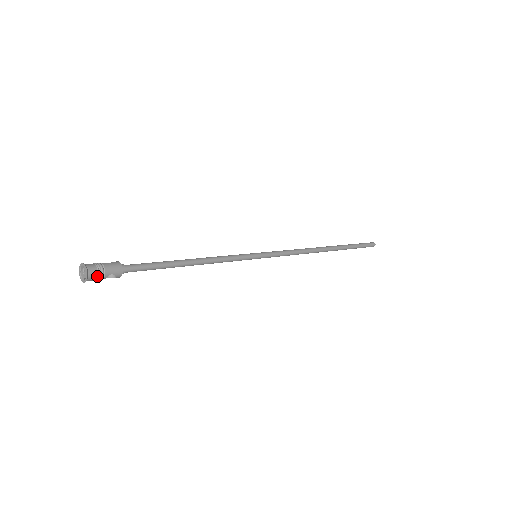
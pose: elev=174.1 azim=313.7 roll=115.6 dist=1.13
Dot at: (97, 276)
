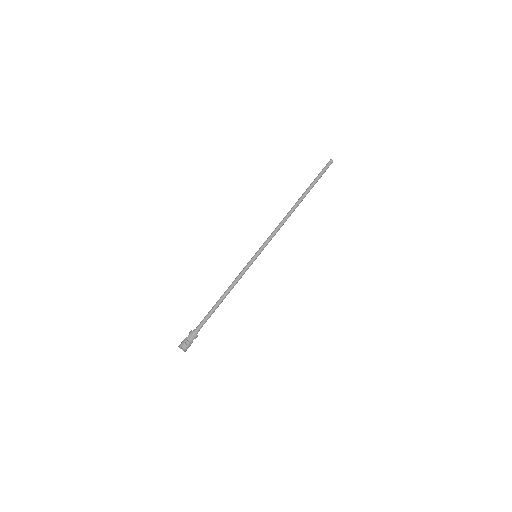
Dot at: (188, 346)
